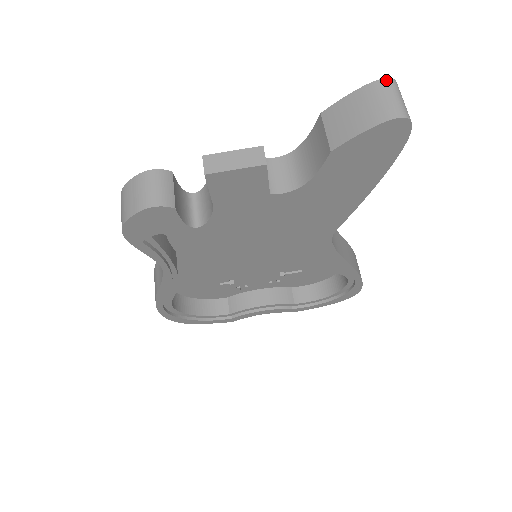
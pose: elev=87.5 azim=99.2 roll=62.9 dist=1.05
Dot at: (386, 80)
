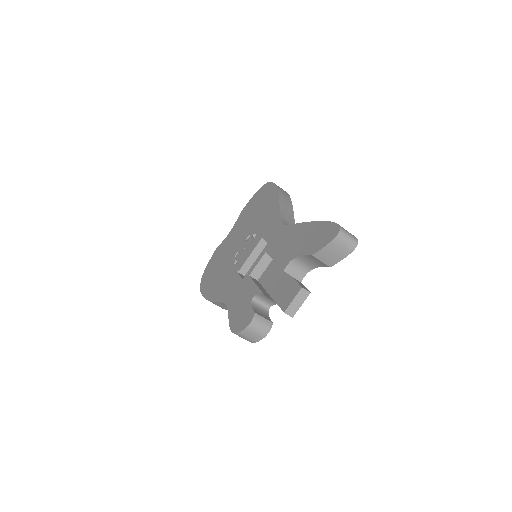
Dot at: (339, 235)
